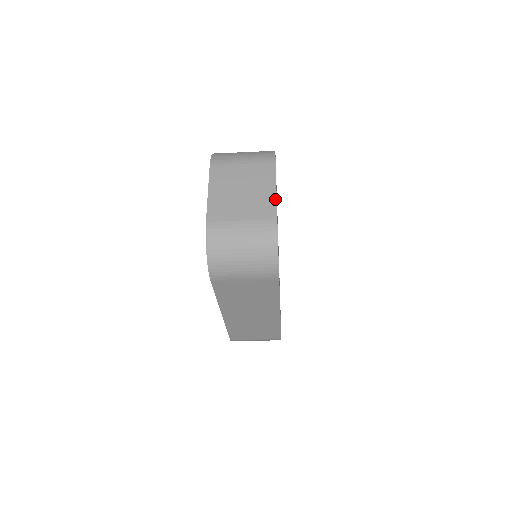
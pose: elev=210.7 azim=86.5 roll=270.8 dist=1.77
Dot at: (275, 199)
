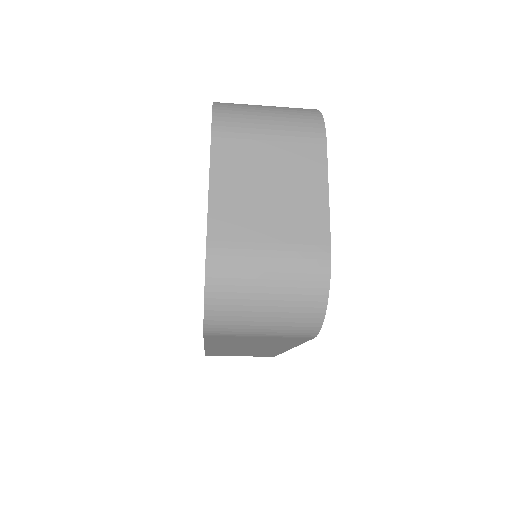
Dot at: (327, 212)
